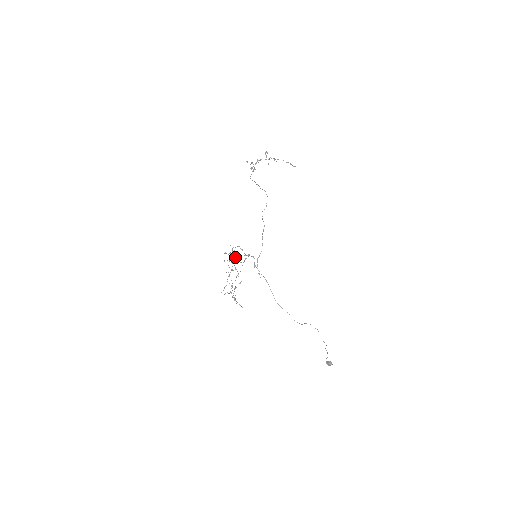
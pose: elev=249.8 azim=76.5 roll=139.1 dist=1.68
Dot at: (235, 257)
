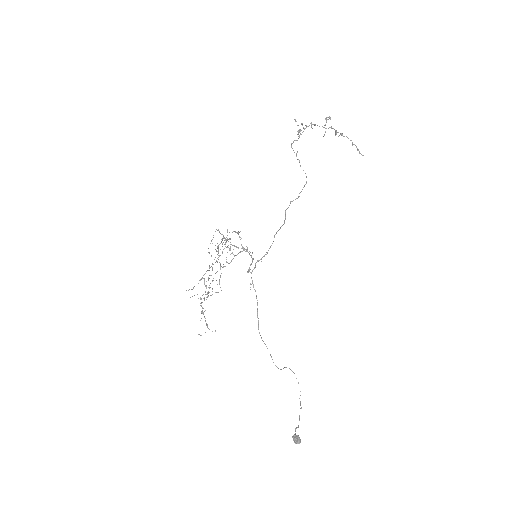
Dot at: (227, 246)
